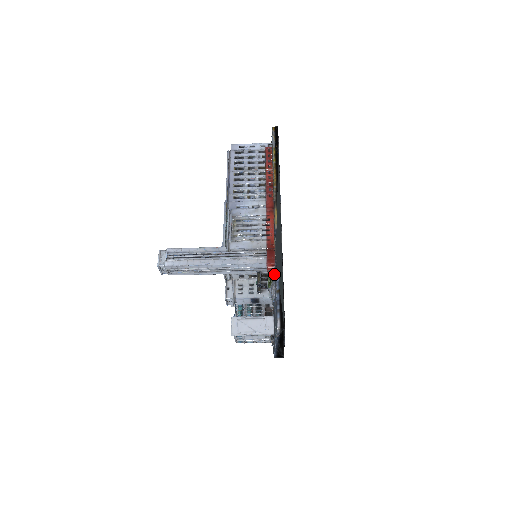
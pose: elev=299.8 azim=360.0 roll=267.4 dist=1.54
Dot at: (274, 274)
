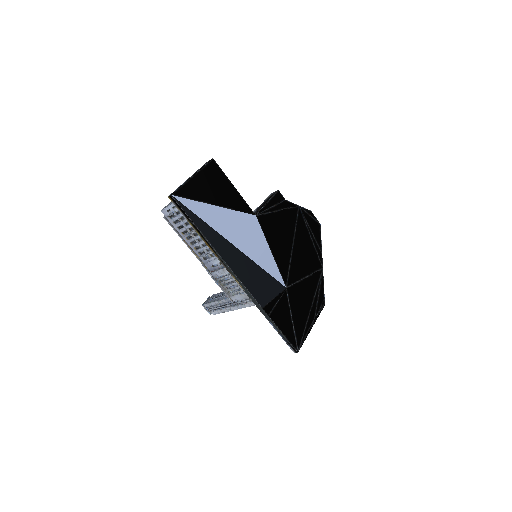
Dot at: occluded
